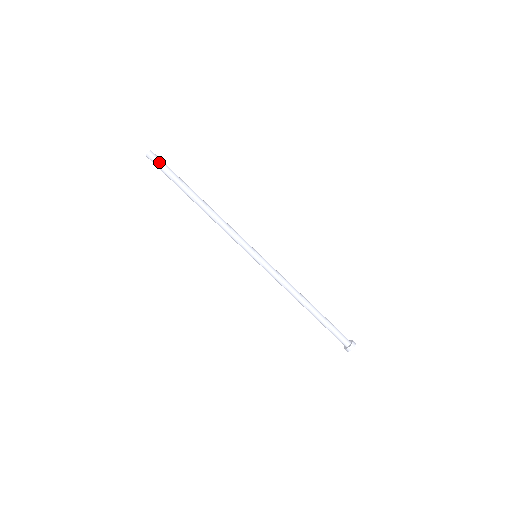
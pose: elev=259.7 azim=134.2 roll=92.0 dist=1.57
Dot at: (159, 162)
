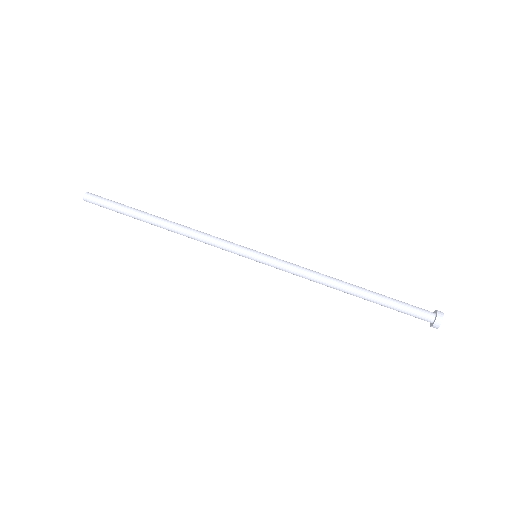
Dot at: occluded
